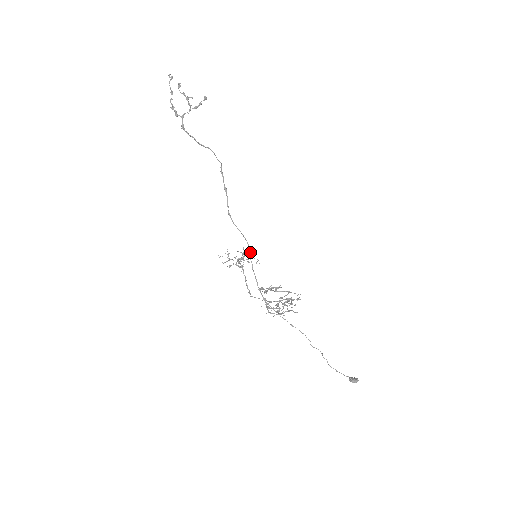
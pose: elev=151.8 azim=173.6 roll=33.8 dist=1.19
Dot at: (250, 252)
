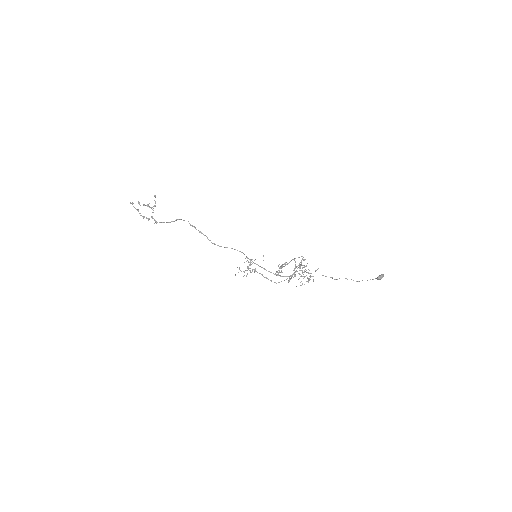
Dot at: occluded
